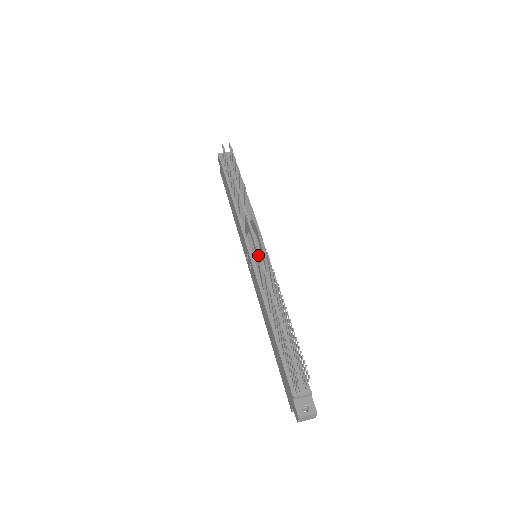
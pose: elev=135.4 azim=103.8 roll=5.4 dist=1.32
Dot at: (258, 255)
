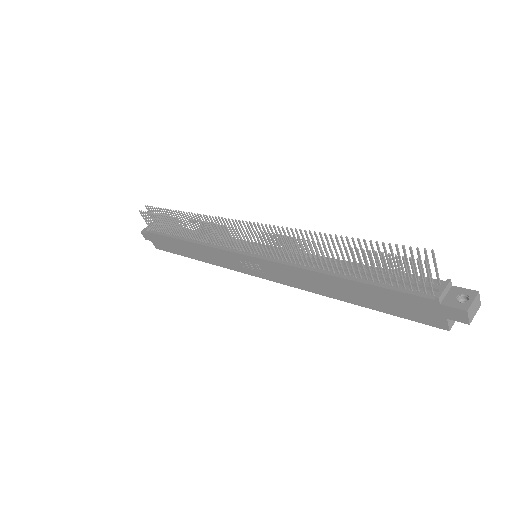
Dot at: (259, 234)
